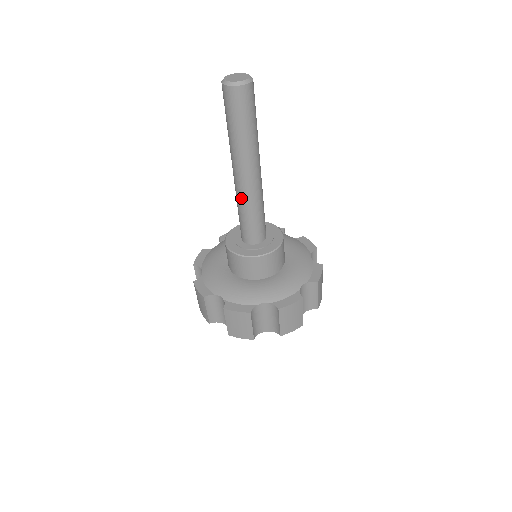
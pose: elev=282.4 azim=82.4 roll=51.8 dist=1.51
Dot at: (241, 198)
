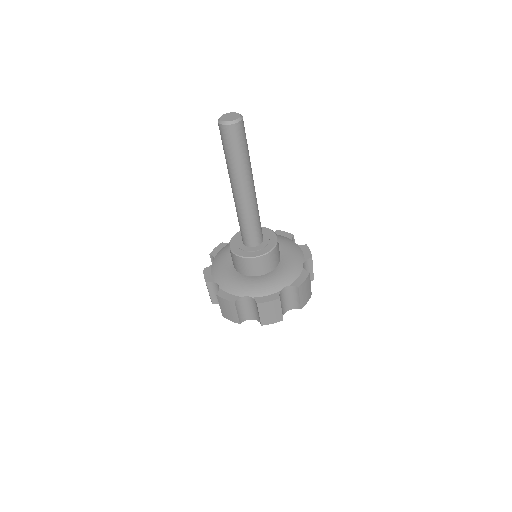
Dot at: (244, 211)
